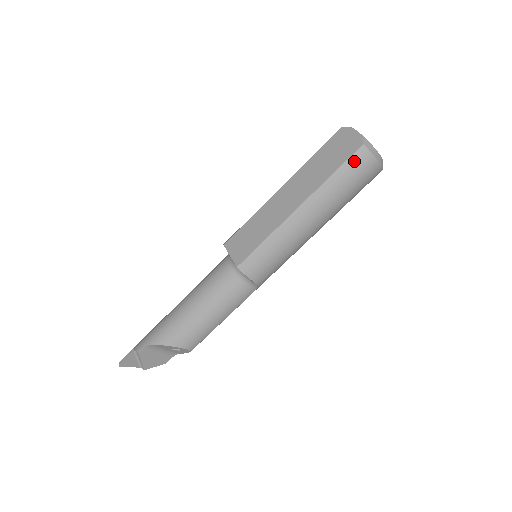
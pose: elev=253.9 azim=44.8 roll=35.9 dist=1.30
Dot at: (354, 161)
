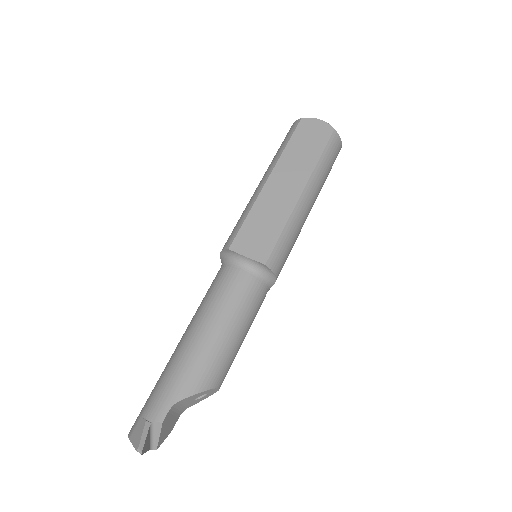
Dot at: (332, 144)
